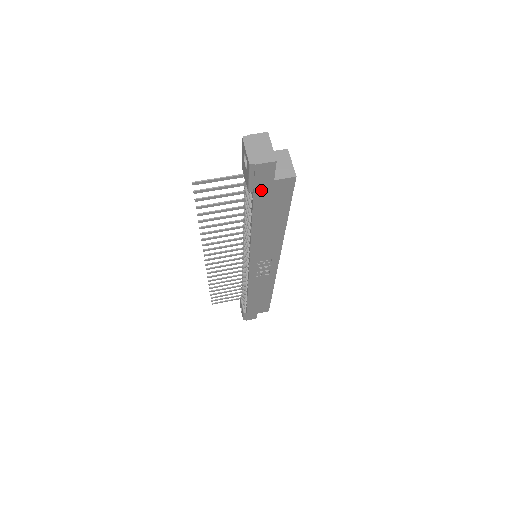
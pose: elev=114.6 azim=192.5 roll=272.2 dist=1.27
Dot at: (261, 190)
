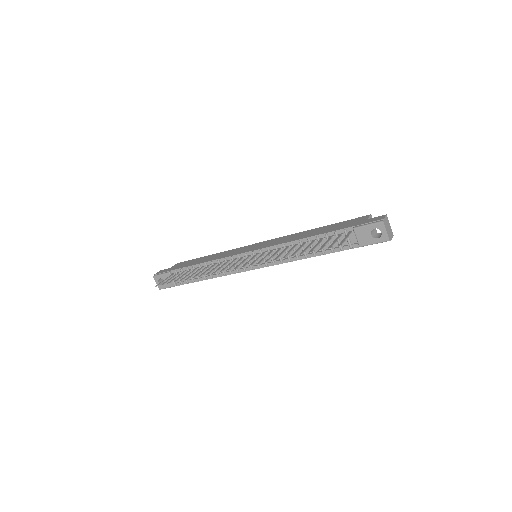
Dot at: occluded
